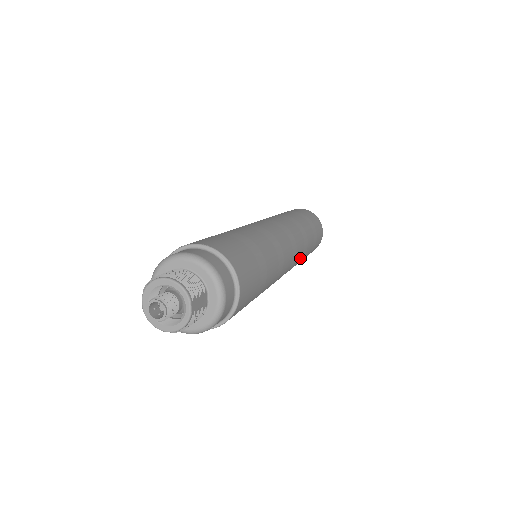
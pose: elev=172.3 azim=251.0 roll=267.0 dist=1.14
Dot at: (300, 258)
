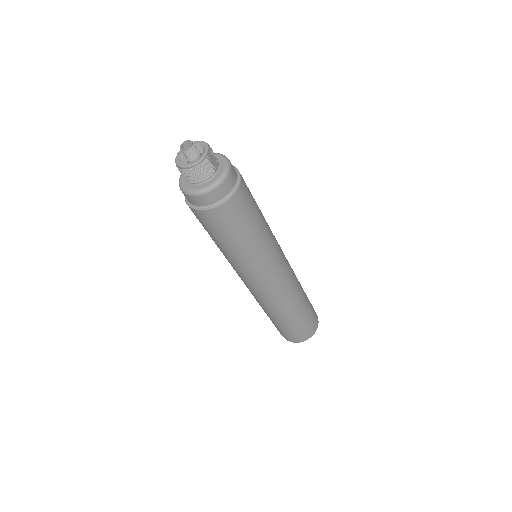
Dot at: (292, 292)
